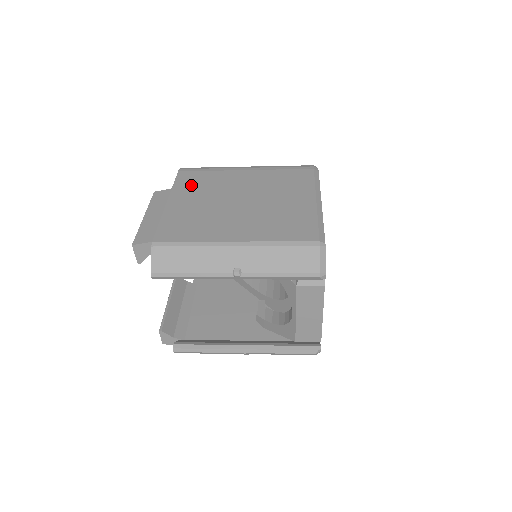
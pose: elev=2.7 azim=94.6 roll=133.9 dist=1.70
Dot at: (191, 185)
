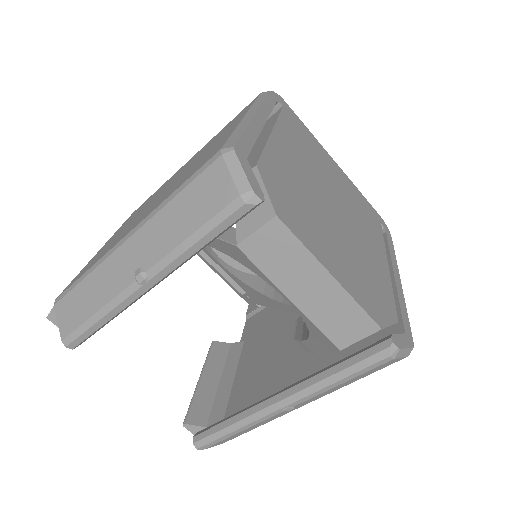
Dot at: occluded
